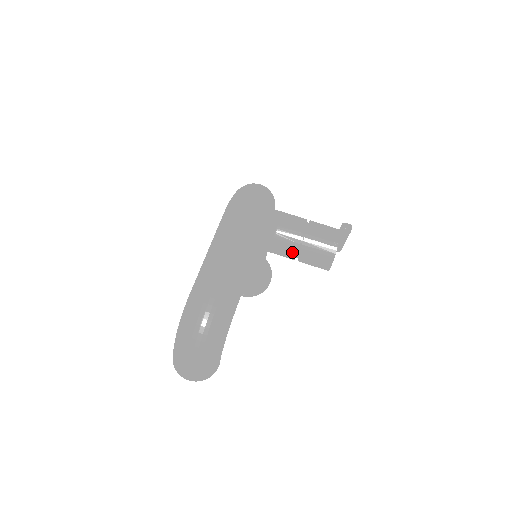
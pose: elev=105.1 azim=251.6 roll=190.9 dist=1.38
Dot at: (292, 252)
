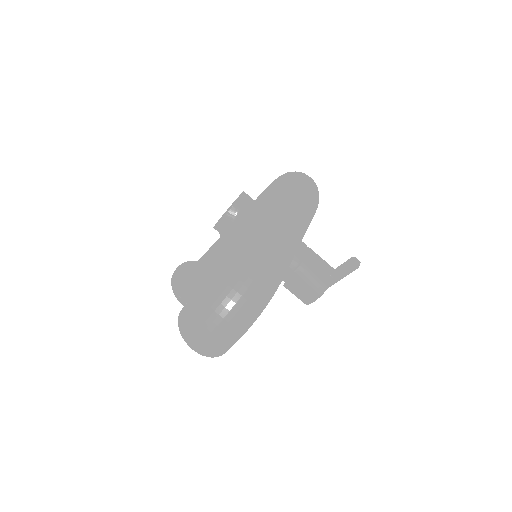
Dot at: occluded
